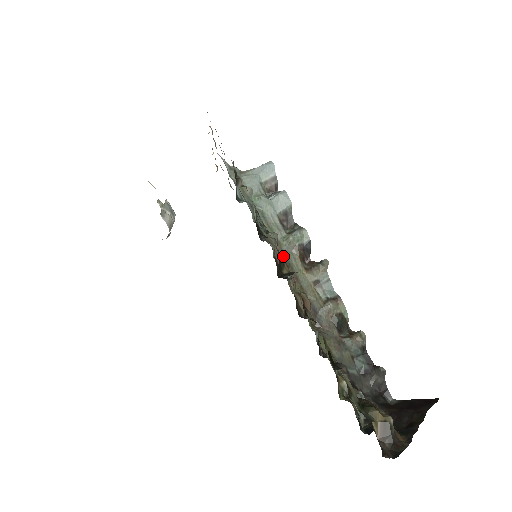
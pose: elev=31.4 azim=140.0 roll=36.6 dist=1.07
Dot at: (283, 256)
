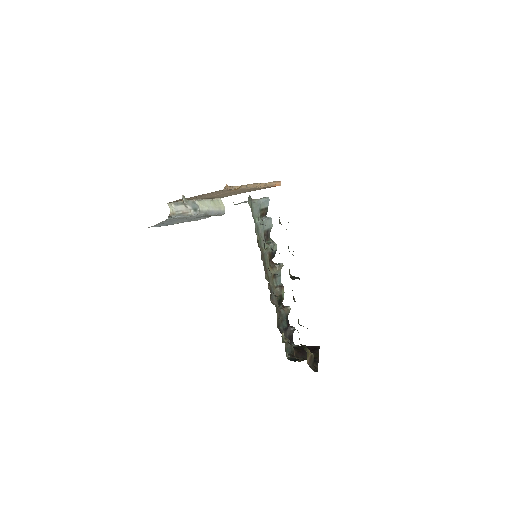
Dot at: (263, 257)
